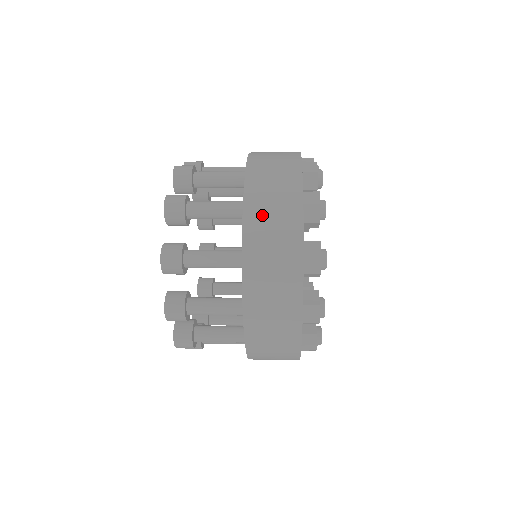
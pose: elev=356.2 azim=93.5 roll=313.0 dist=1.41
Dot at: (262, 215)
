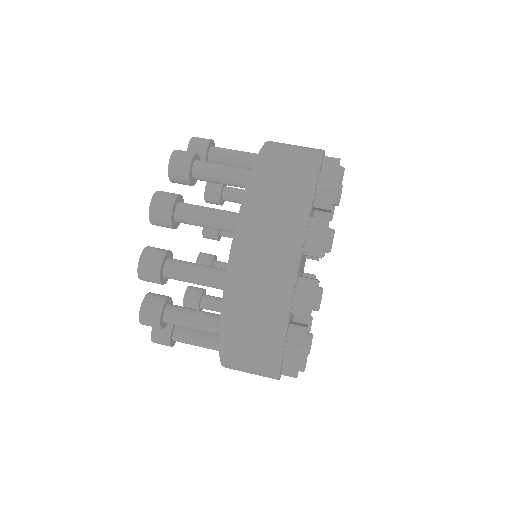
Dot at: (255, 242)
